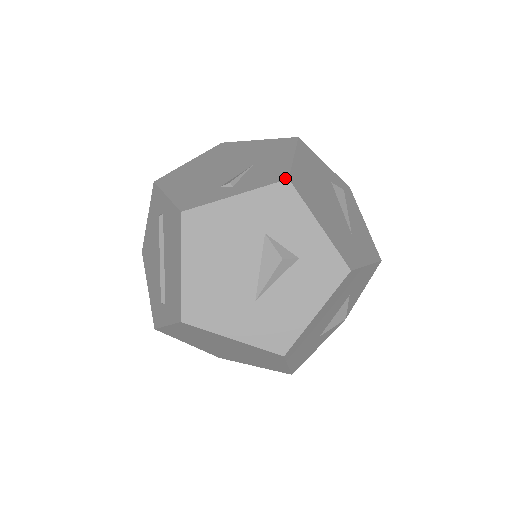
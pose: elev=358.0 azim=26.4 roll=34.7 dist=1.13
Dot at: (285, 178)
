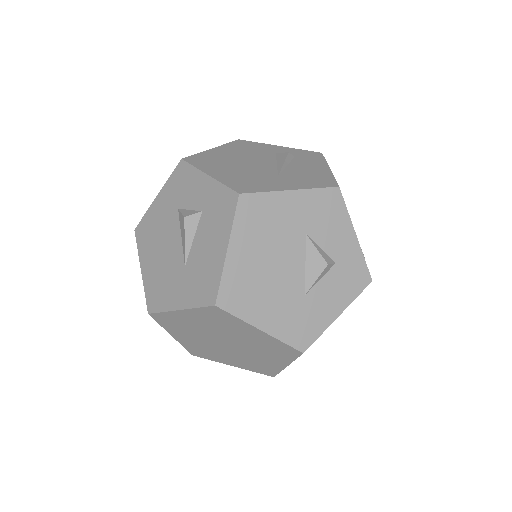
Dot at: (181, 161)
